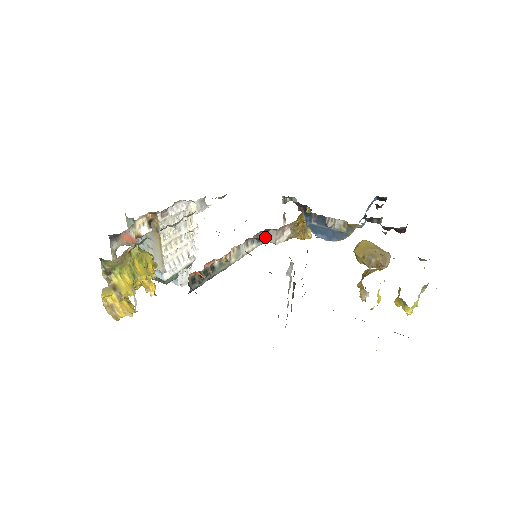
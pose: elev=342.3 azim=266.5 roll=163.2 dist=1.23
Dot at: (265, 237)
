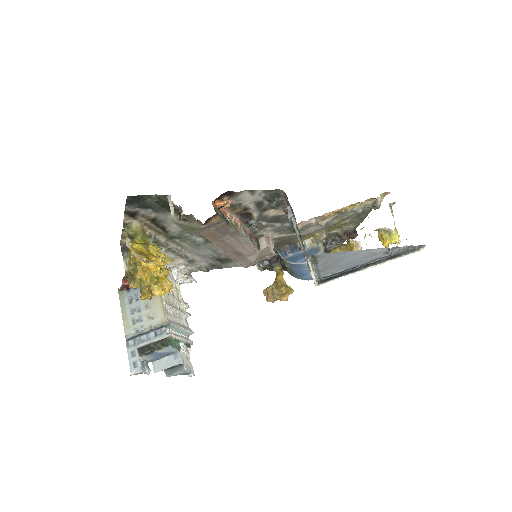
Dot at: (257, 243)
